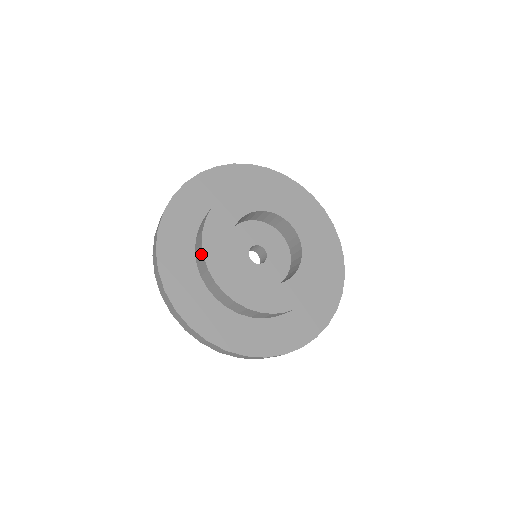
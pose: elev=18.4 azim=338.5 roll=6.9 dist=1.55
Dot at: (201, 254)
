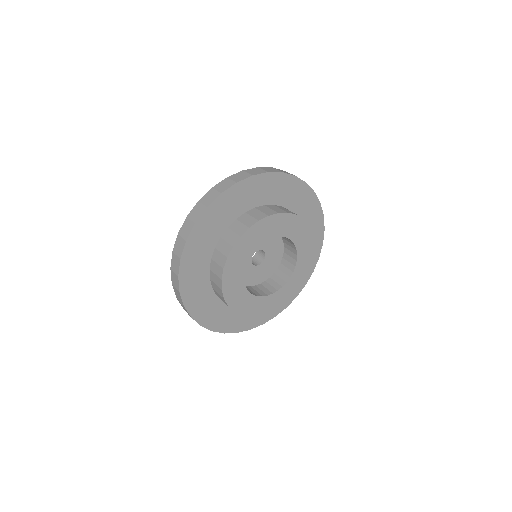
Dot at: (219, 284)
